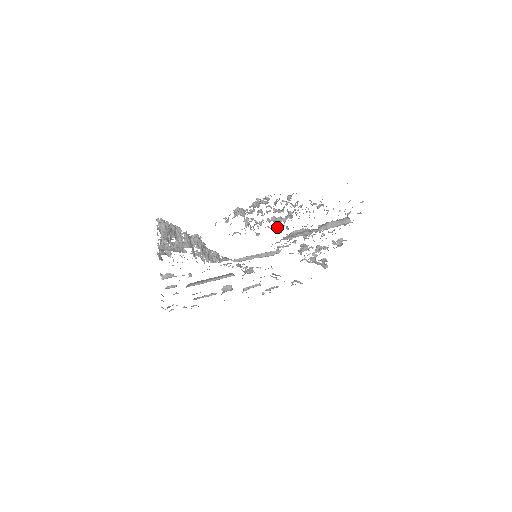
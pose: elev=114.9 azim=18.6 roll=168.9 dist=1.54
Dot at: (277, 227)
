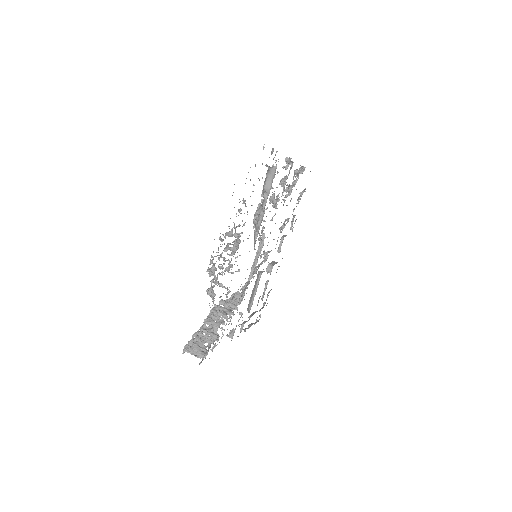
Dot at: occluded
